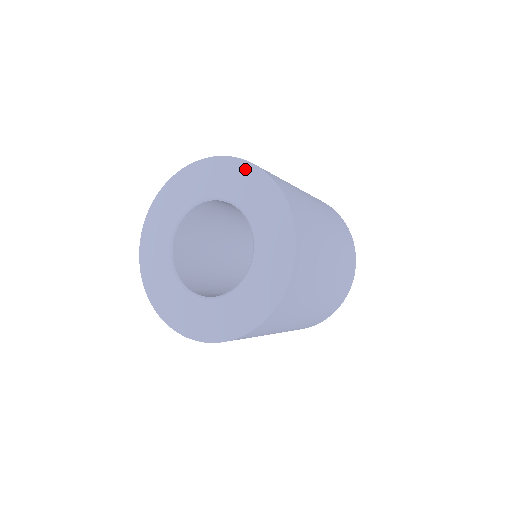
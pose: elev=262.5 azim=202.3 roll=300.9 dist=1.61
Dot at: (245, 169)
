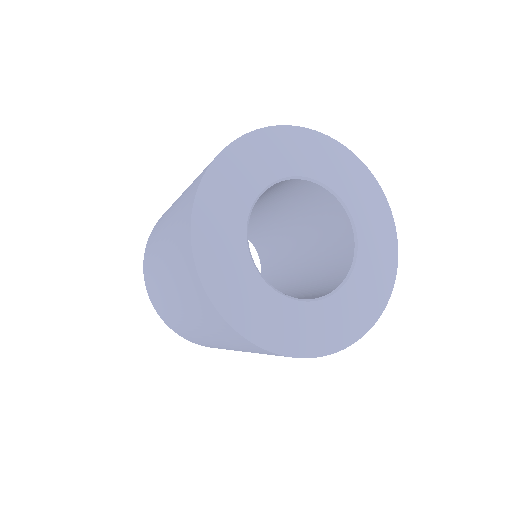
Dot at: (260, 139)
